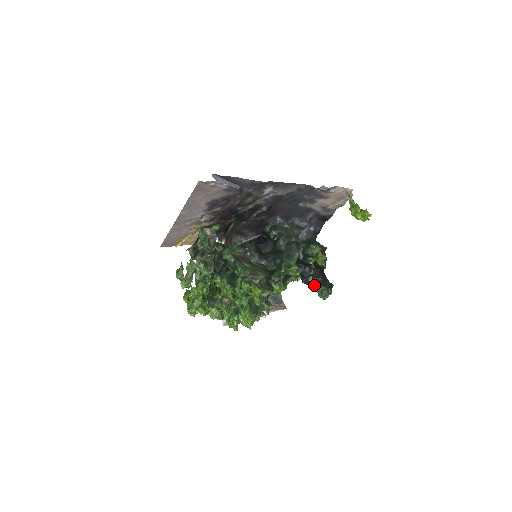
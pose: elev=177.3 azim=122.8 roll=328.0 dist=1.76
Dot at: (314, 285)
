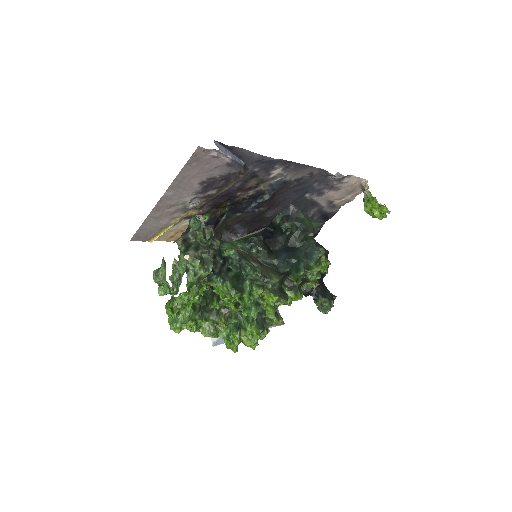
Dot at: (312, 296)
